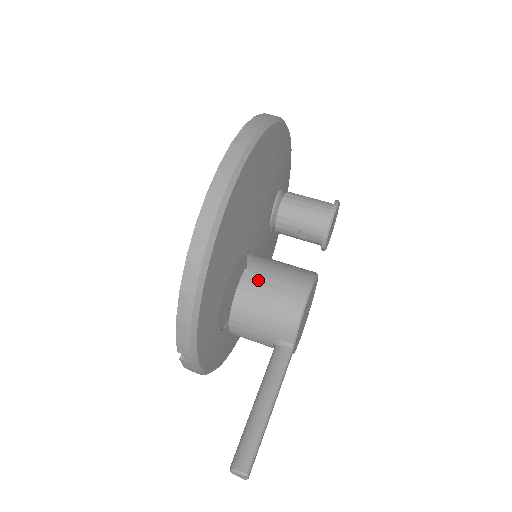
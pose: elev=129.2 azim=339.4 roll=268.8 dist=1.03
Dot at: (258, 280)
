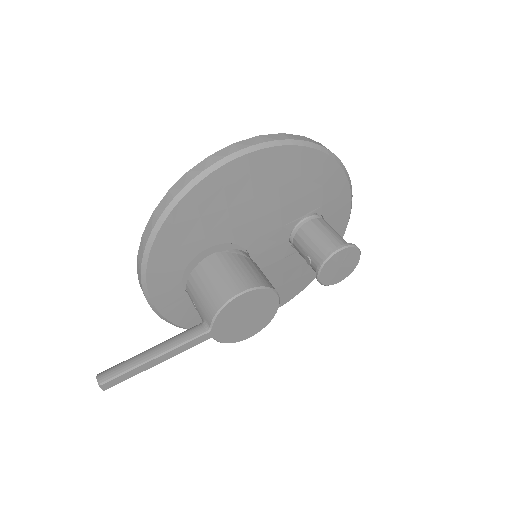
Dot at: (216, 264)
